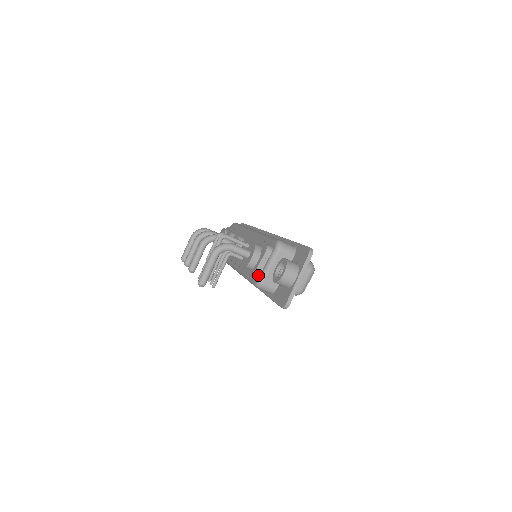
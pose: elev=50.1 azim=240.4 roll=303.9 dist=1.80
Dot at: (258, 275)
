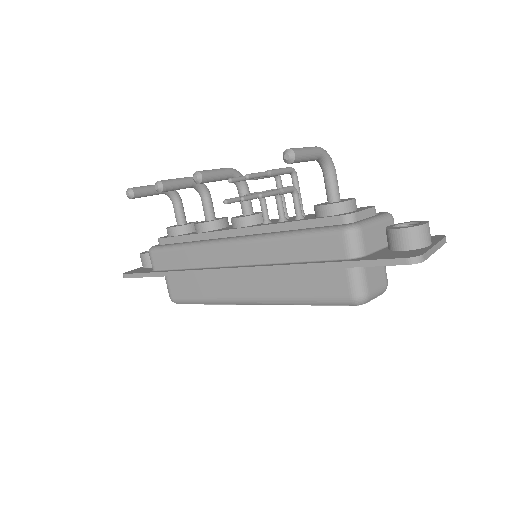
Dot at: (353, 221)
